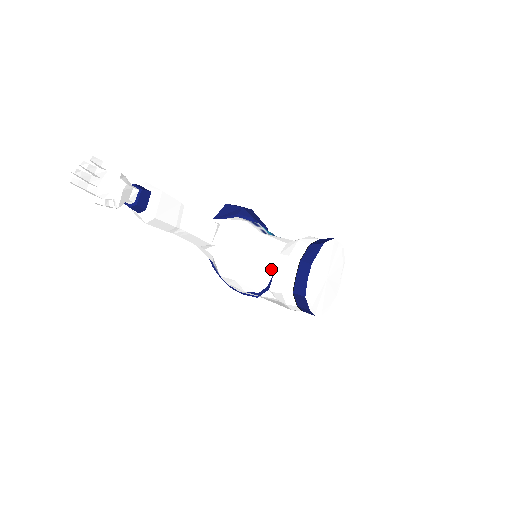
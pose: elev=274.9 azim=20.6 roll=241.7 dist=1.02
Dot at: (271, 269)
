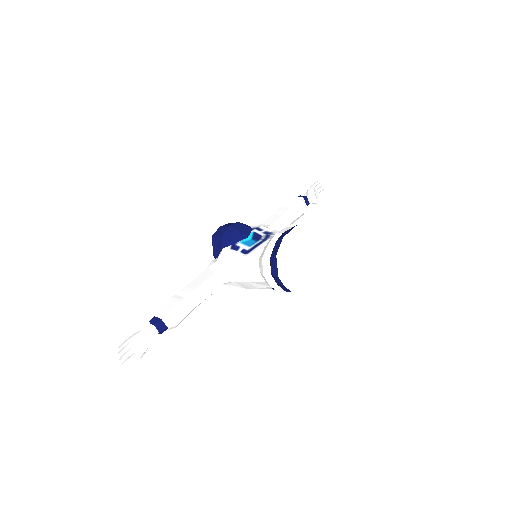
Dot at: (263, 282)
